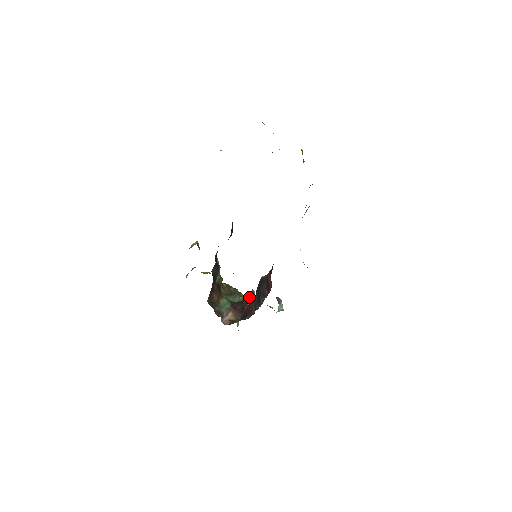
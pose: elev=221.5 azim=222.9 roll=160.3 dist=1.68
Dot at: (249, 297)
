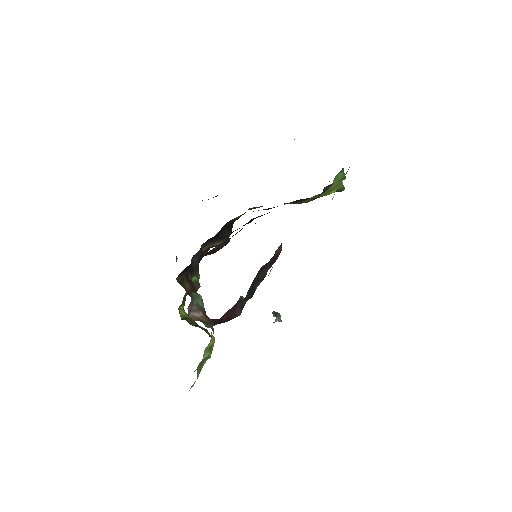
Dot at: (233, 306)
